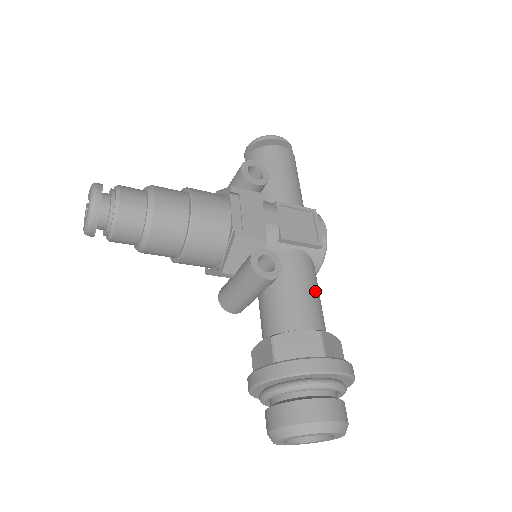
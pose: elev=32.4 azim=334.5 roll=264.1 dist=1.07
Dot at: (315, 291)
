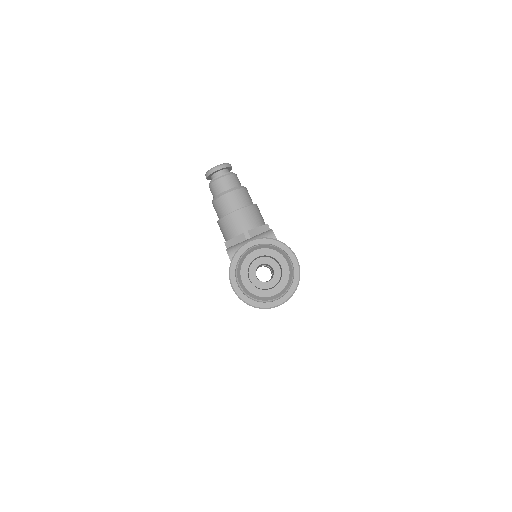
Dot at: occluded
